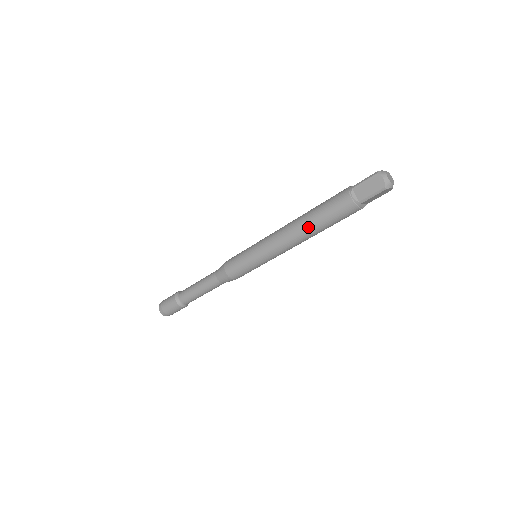
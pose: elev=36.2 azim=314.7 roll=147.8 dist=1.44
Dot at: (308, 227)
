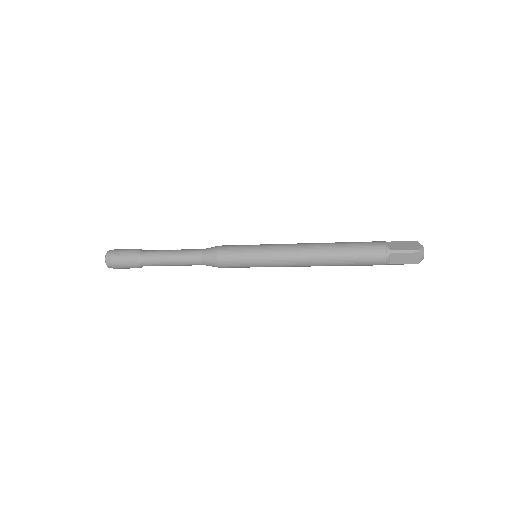
Dot at: (332, 264)
